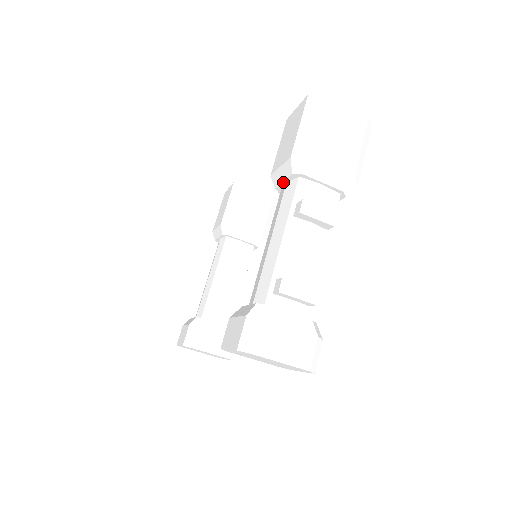
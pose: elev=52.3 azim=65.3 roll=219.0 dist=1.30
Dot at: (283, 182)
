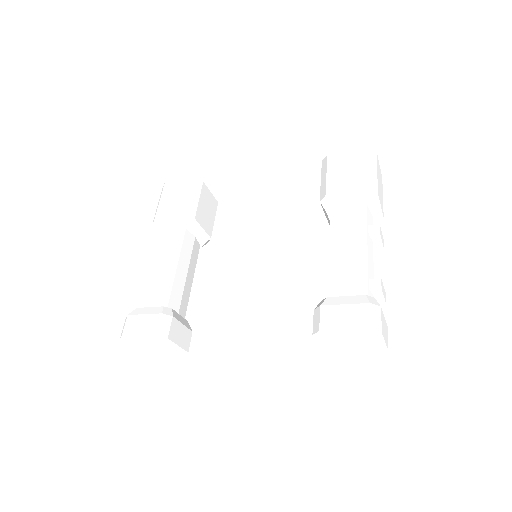
Dot at: (346, 205)
